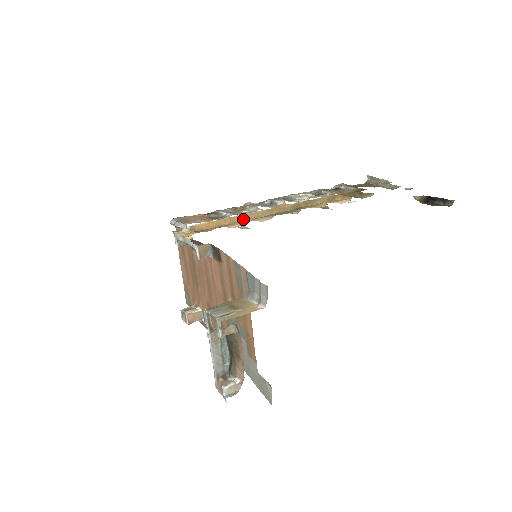
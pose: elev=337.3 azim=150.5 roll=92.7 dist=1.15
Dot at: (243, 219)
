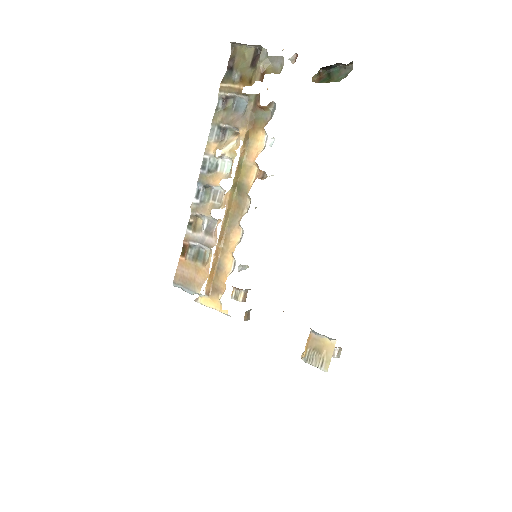
Dot at: (220, 244)
